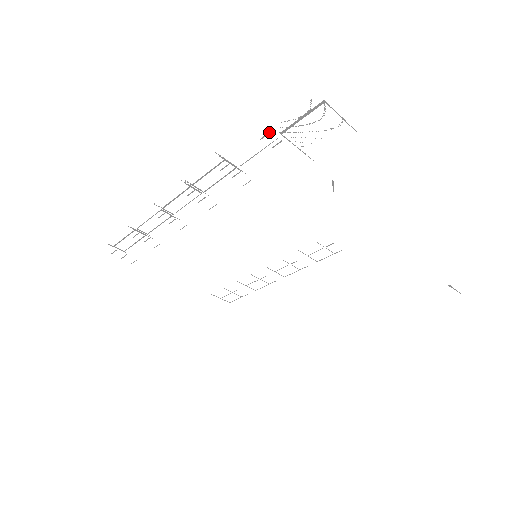
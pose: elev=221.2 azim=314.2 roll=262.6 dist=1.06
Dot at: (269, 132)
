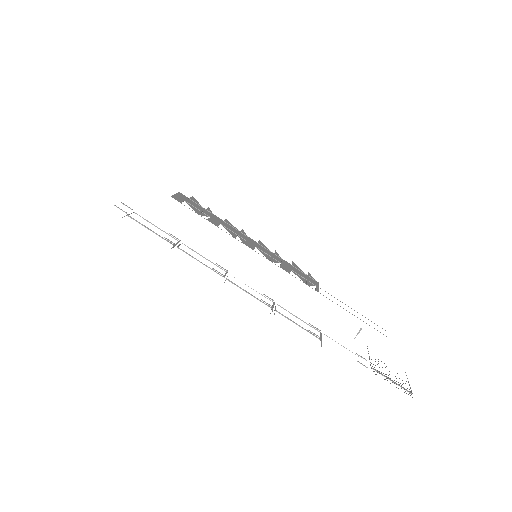
Dot at: occluded
